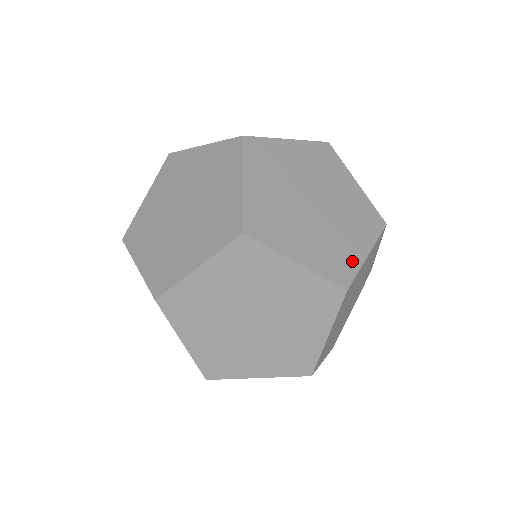
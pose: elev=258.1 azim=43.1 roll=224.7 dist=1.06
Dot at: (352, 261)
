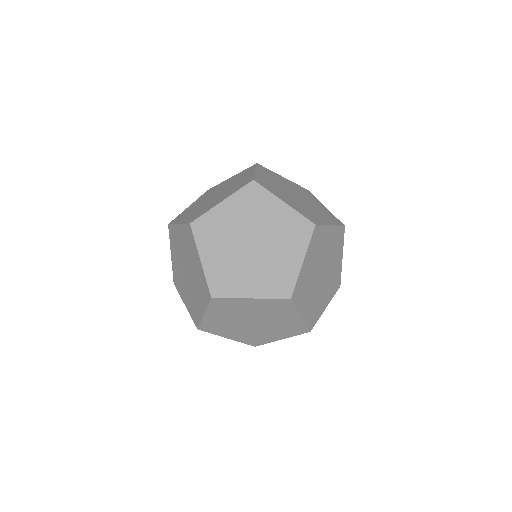
Dot at: (320, 220)
